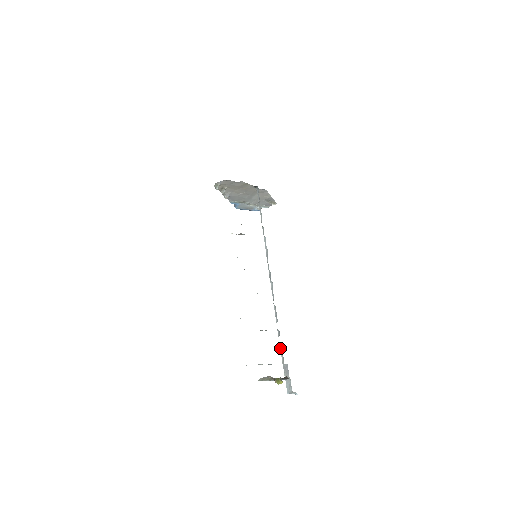
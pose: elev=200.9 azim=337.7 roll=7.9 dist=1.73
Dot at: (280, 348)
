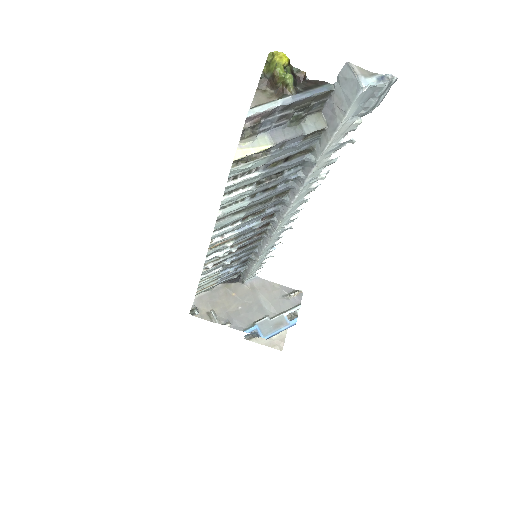
Dot at: (316, 156)
